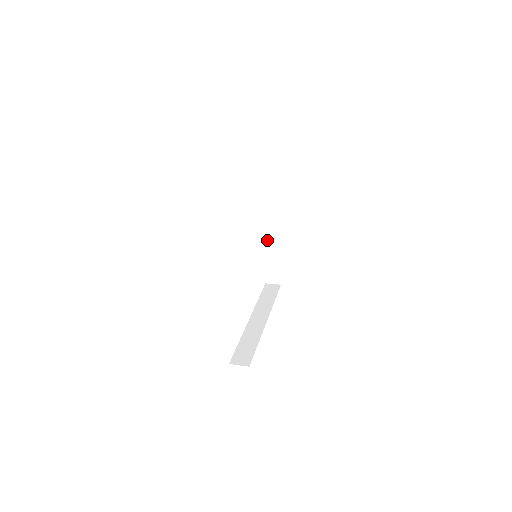
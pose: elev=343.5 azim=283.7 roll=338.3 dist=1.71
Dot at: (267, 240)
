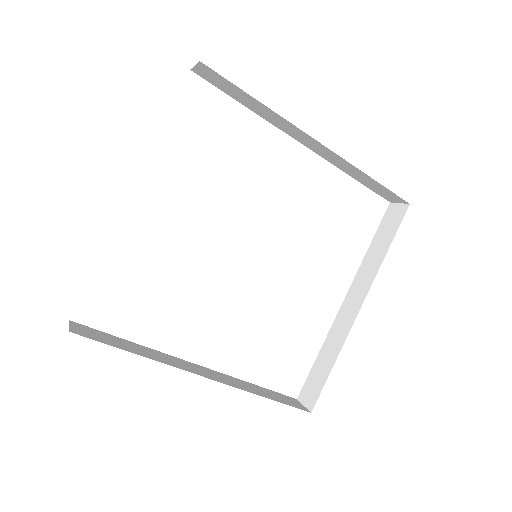
Dot at: (337, 323)
